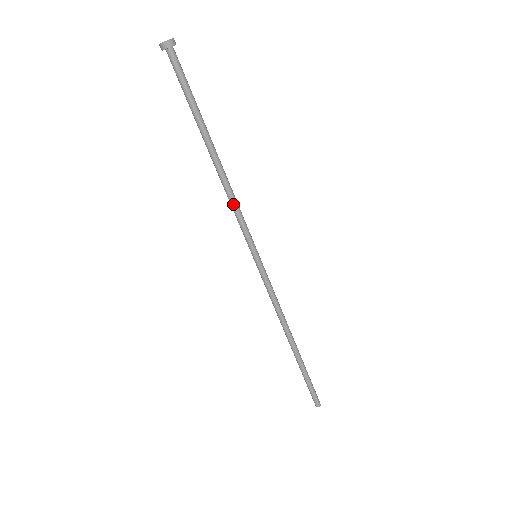
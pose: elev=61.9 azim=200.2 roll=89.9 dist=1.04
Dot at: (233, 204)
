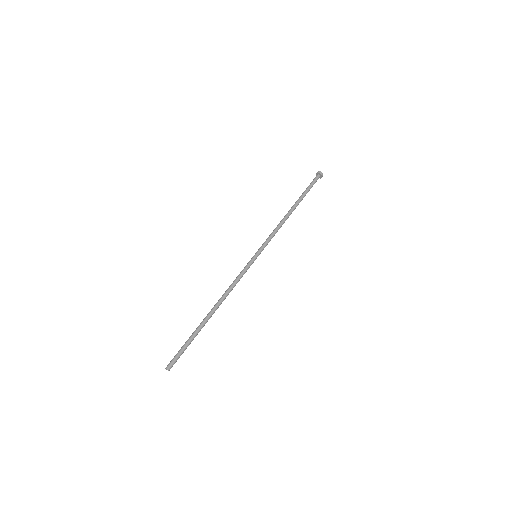
Dot at: (276, 229)
